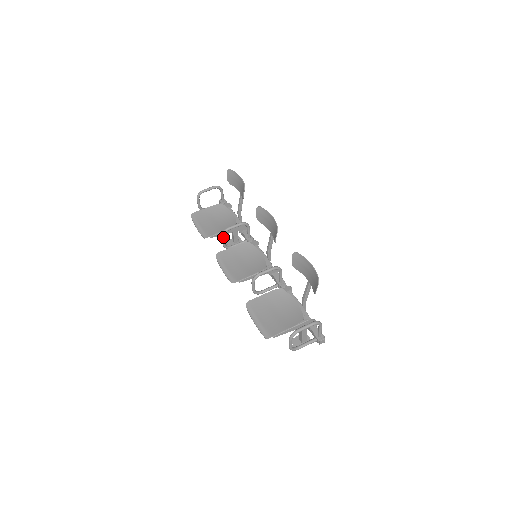
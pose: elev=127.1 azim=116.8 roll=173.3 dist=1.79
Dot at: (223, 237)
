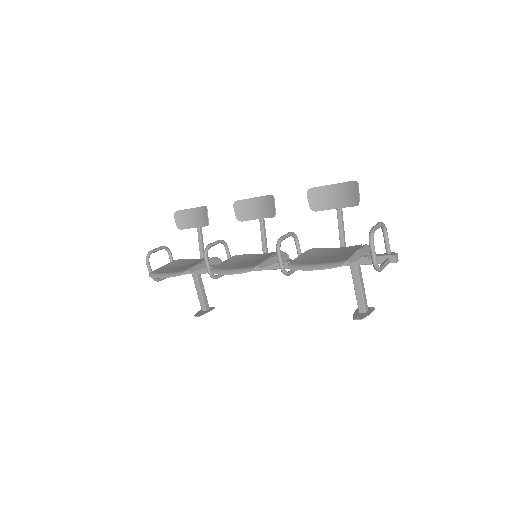
Dot at: (207, 258)
